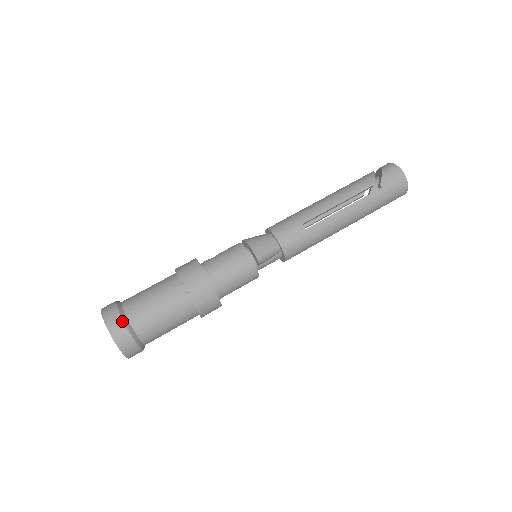
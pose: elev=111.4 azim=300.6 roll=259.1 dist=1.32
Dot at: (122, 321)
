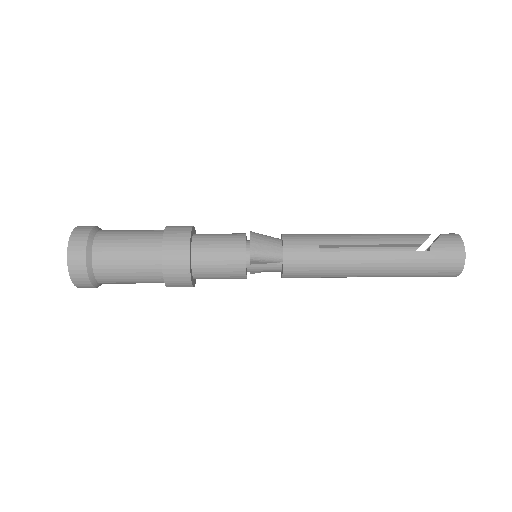
Dot at: (86, 242)
